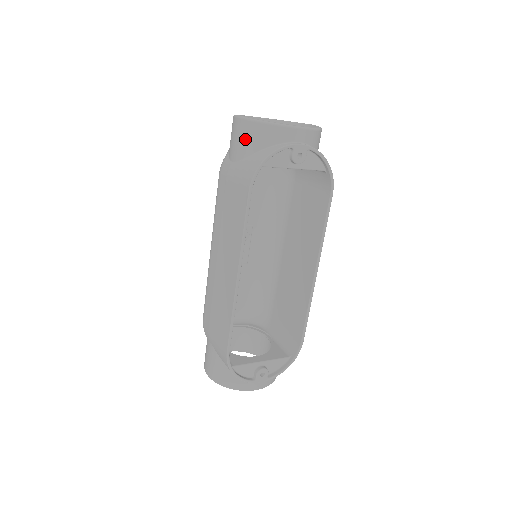
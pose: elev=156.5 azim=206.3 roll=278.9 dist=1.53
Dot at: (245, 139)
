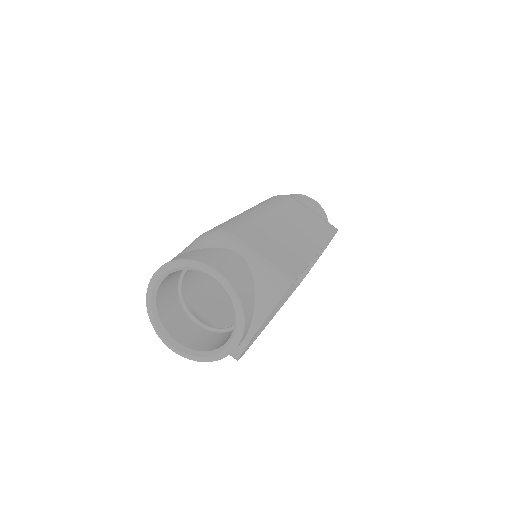
Dot at: occluded
